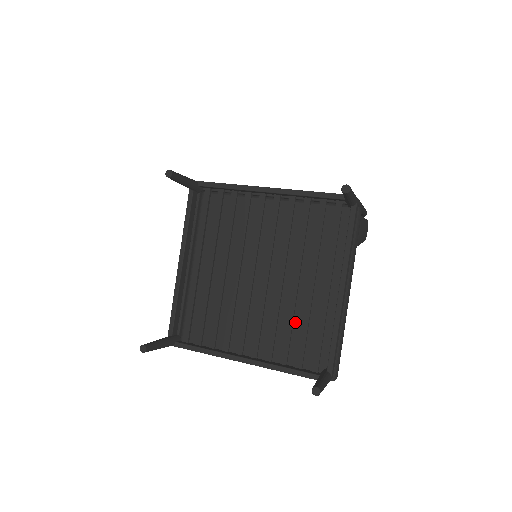
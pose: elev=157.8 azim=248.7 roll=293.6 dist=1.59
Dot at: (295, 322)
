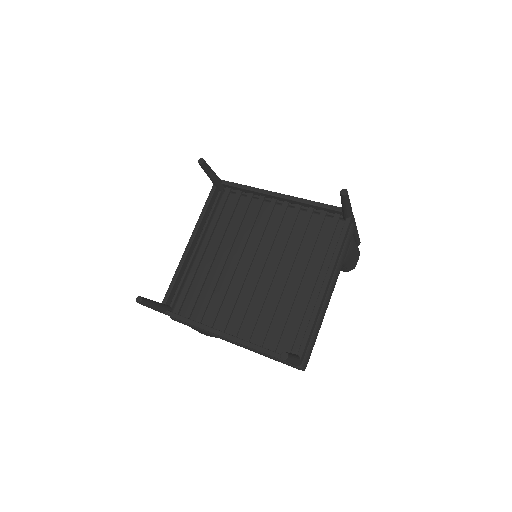
Dot at: (278, 310)
